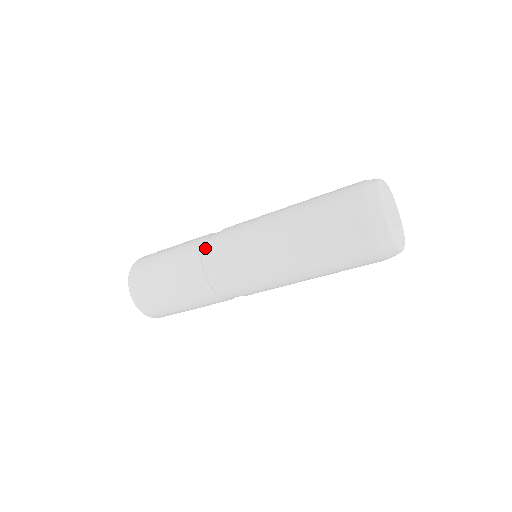
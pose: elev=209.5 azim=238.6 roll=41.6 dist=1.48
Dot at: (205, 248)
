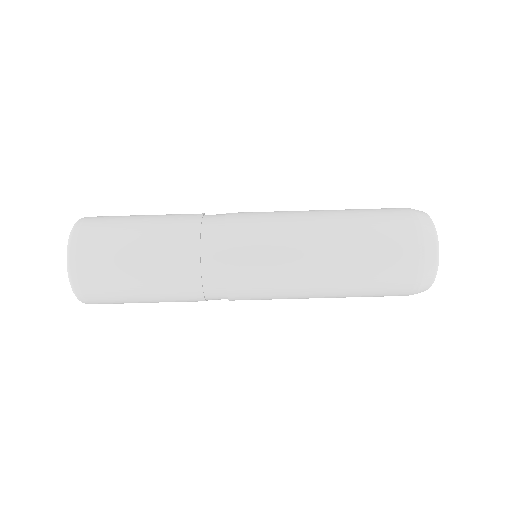
Dot at: occluded
